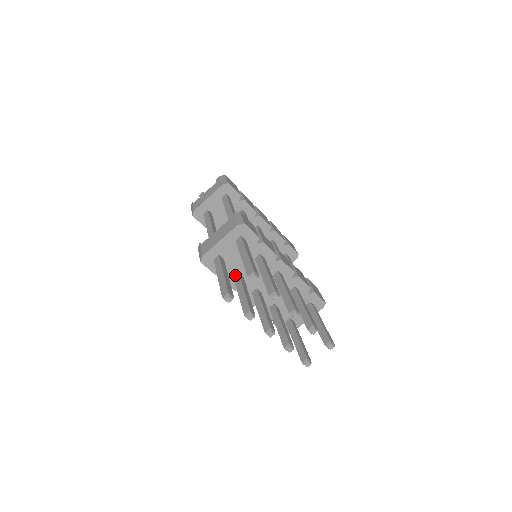
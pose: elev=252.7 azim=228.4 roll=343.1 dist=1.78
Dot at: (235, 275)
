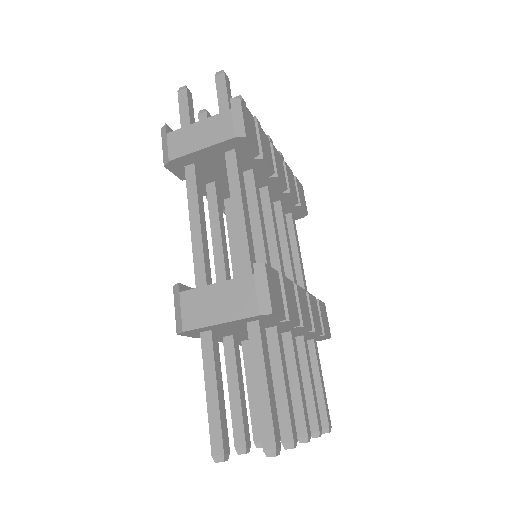
Dot at: (226, 338)
